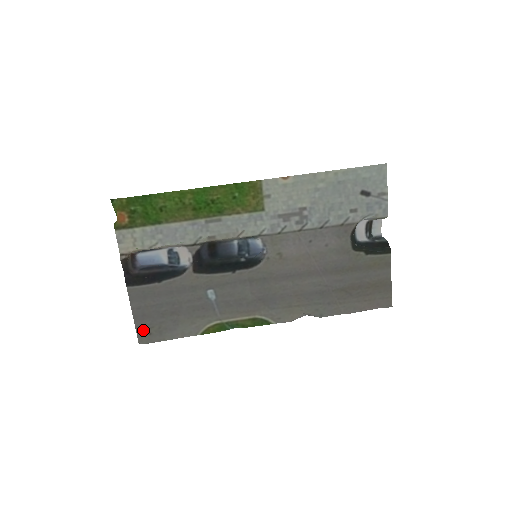
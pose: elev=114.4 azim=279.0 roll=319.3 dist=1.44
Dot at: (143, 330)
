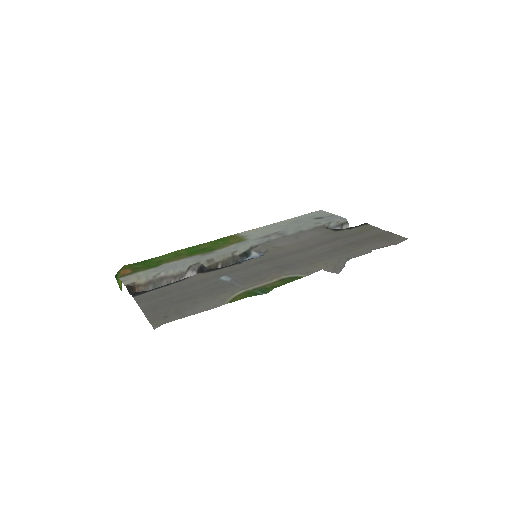
Dot at: (156, 317)
